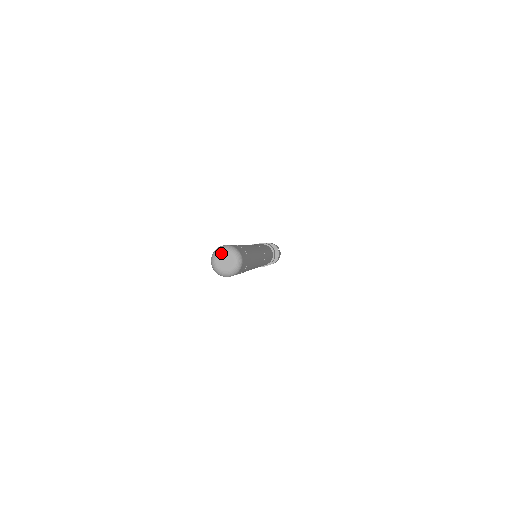
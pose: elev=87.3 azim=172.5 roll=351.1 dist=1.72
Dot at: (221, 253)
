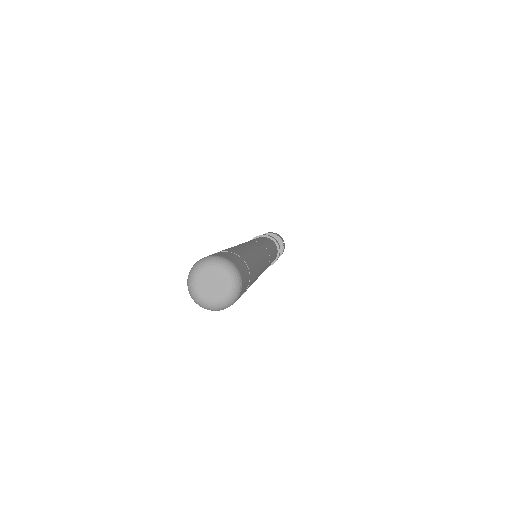
Dot at: (196, 283)
